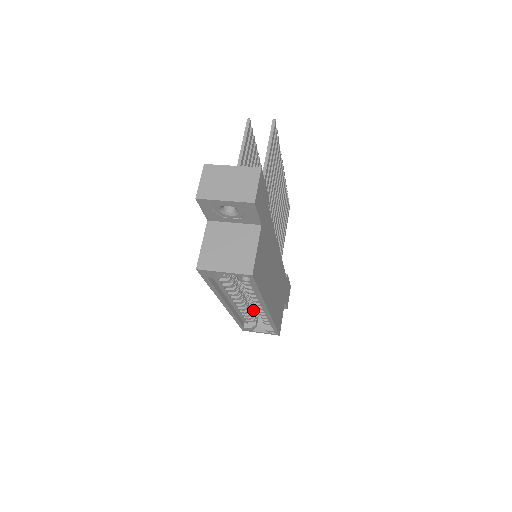
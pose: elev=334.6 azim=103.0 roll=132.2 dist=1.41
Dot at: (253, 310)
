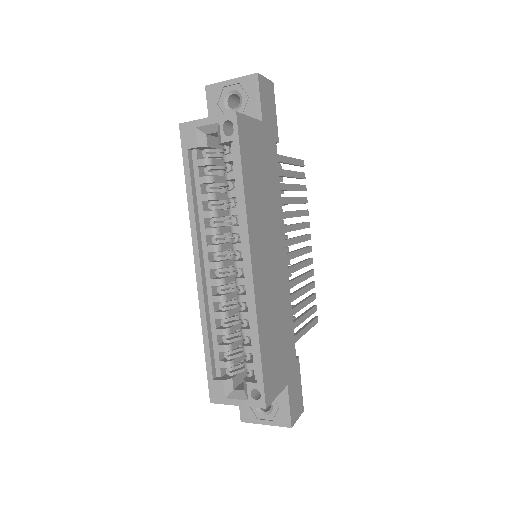
Dot at: (234, 333)
